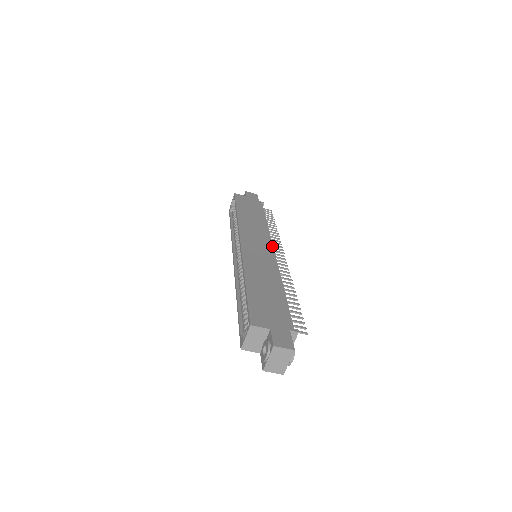
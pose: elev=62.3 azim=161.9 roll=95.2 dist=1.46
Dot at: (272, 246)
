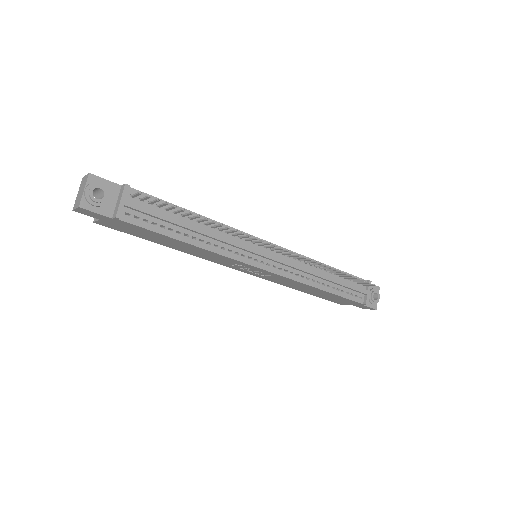
Dot at: (276, 245)
